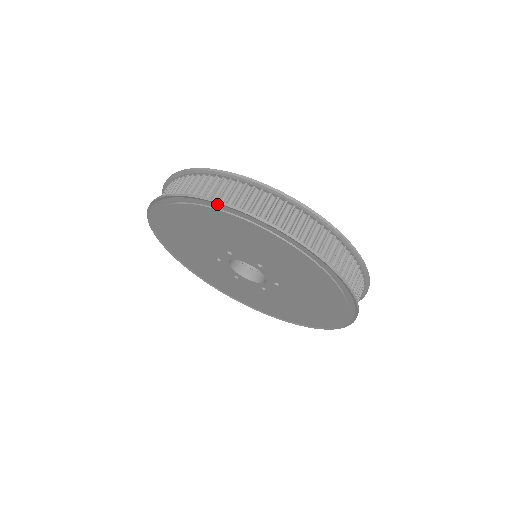
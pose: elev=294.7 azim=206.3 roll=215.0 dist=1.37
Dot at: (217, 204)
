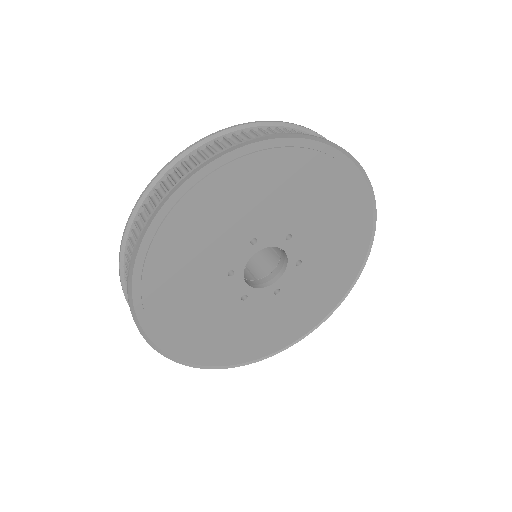
Dot at: (144, 237)
